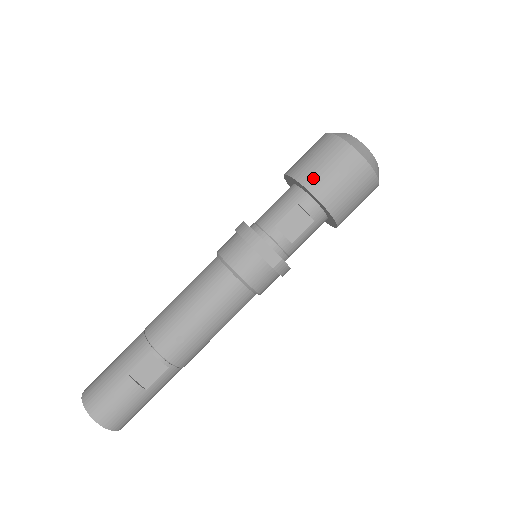
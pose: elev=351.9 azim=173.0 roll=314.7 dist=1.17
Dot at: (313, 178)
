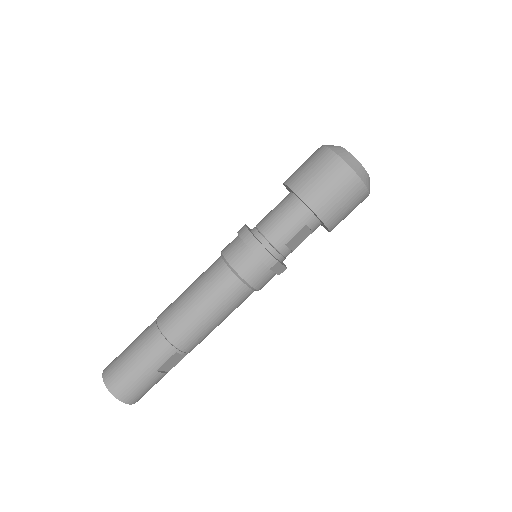
Dot at: (328, 212)
